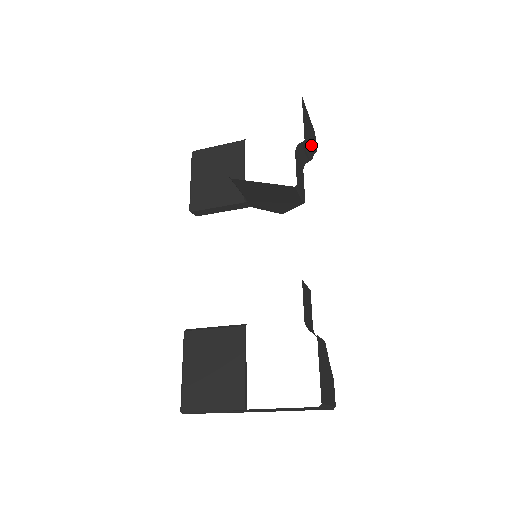
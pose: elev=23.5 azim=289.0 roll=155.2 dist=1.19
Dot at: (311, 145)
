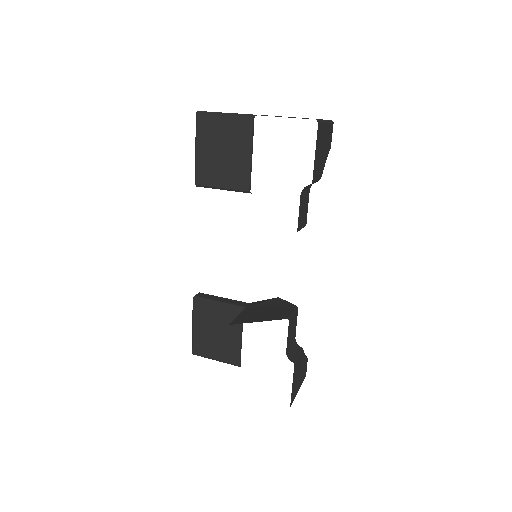
Dot at: (323, 161)
